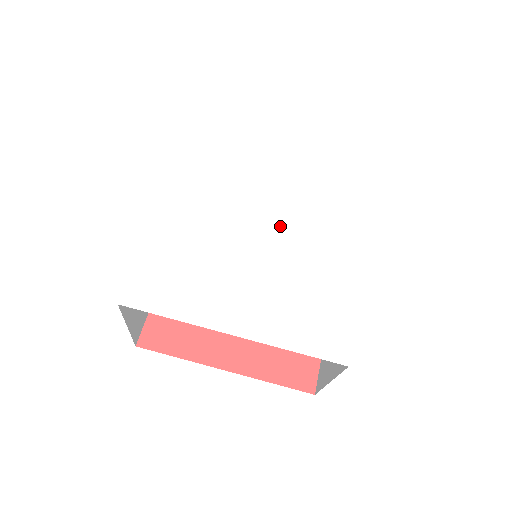
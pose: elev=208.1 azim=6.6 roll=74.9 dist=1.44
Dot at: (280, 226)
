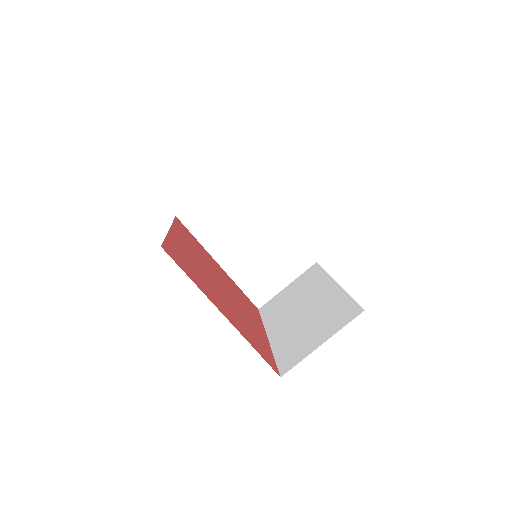
Dot at: occluded
